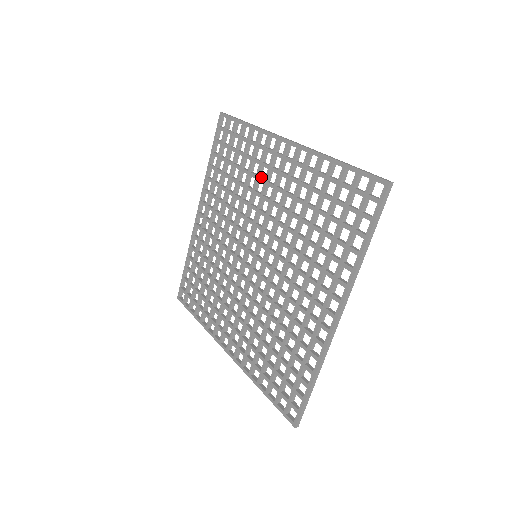
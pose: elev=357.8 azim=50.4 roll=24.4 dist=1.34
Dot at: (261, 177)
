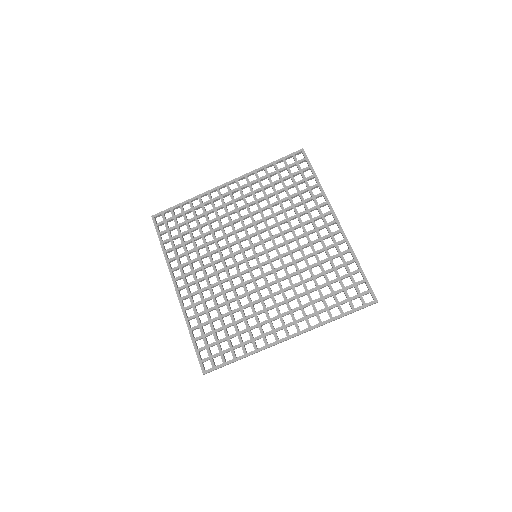
Dot at: occluded
